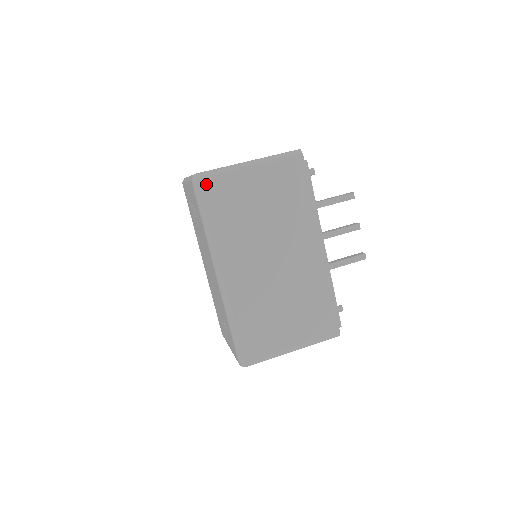
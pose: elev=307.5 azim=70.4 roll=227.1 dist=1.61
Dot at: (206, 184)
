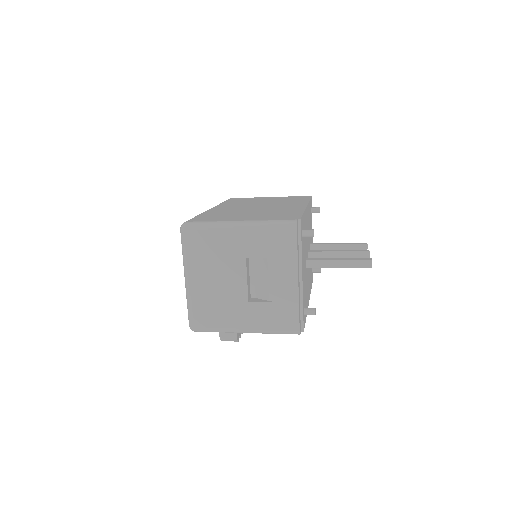
Dot at: occluded
